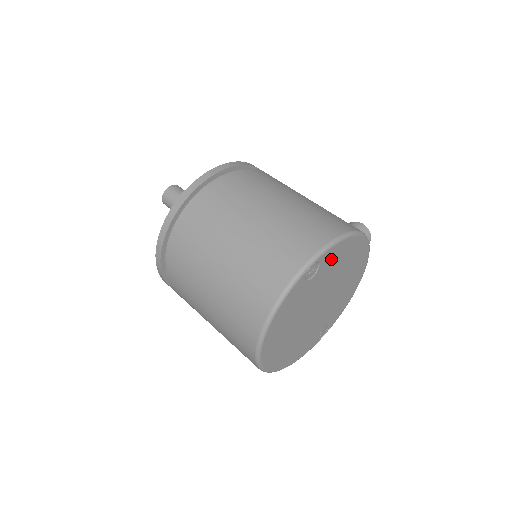
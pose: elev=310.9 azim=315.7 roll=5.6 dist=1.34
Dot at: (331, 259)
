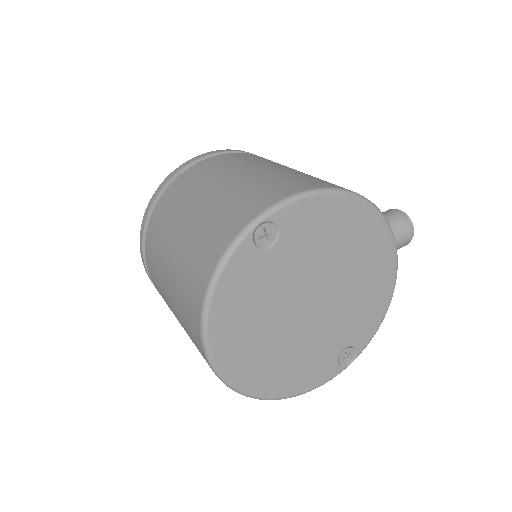
Dot at: (302, 224)
